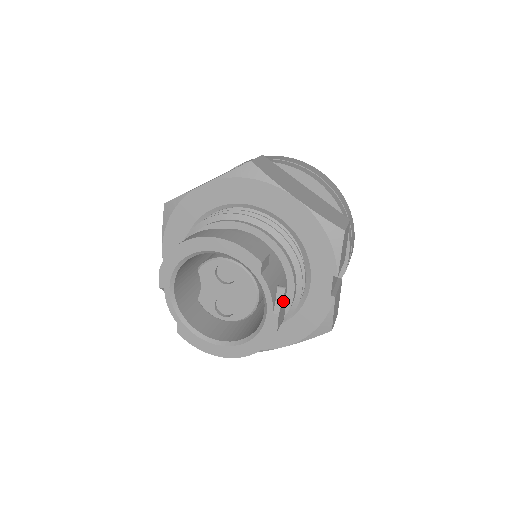
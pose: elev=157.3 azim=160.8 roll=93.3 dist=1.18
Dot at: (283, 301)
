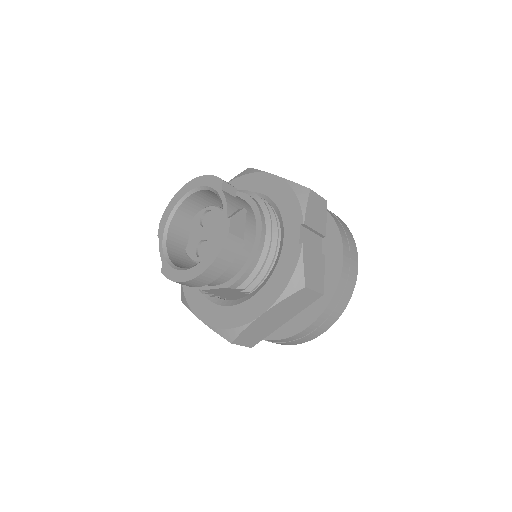
Dot at: (240, 216)
